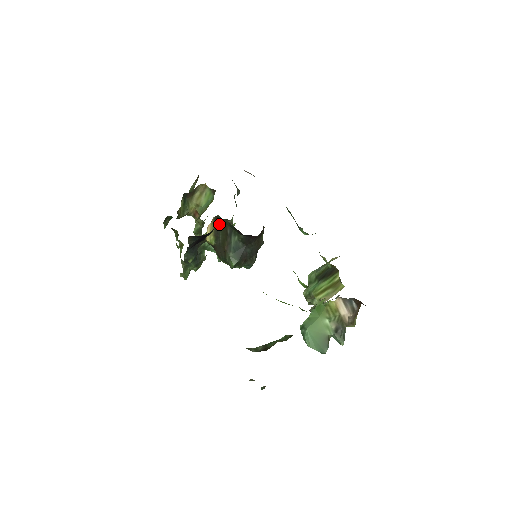
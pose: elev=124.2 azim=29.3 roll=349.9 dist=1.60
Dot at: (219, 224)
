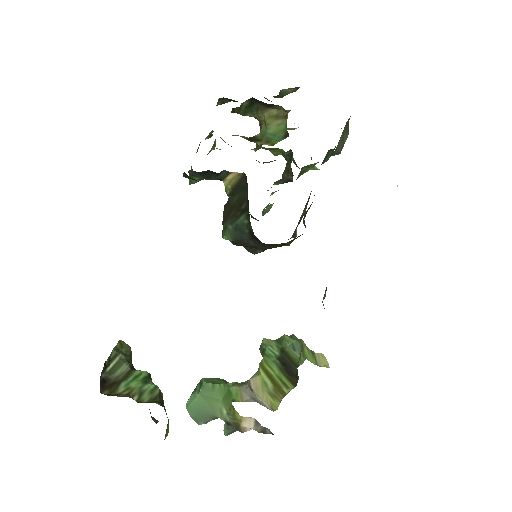
Dot at: (244, 186)
